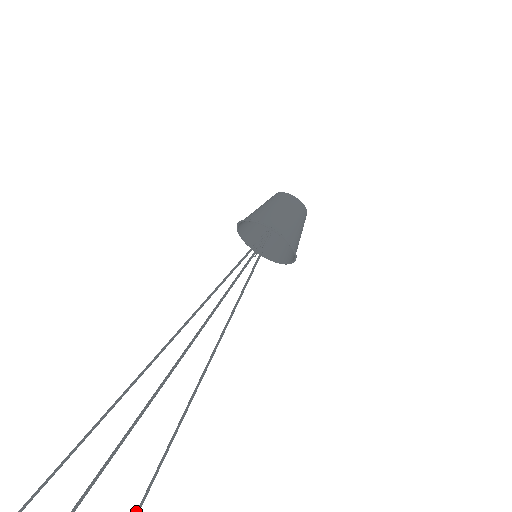
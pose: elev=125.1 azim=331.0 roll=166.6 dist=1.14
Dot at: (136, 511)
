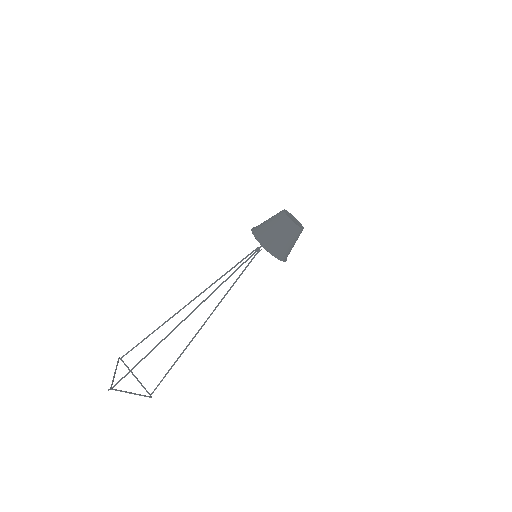
Dot at: (165, 375)
